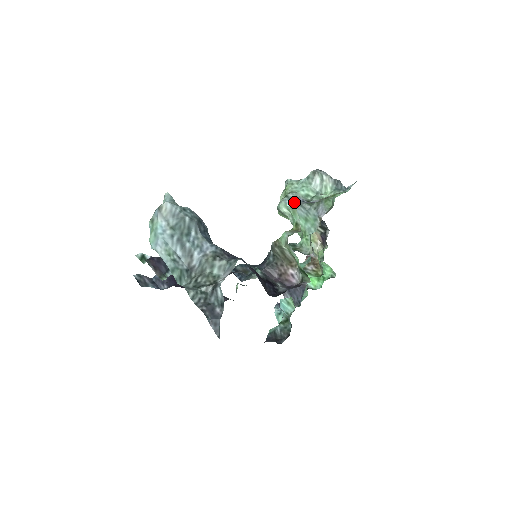
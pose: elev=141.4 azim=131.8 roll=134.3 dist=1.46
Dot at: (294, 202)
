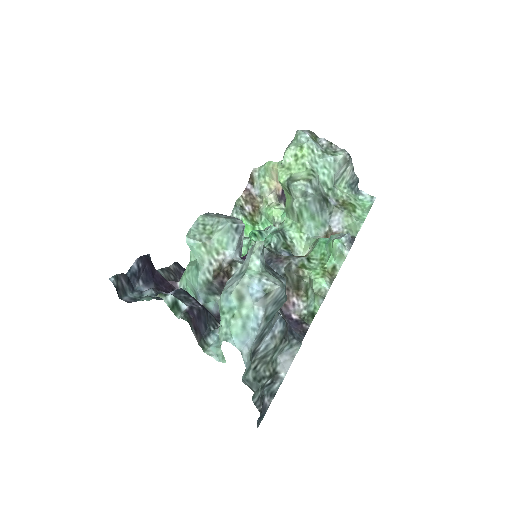
Dot at: (345, 242)
